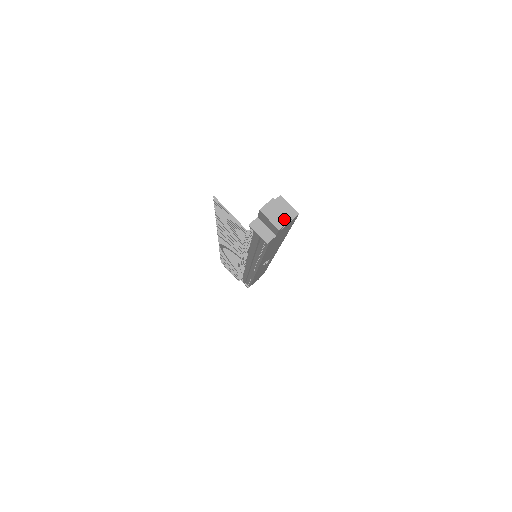
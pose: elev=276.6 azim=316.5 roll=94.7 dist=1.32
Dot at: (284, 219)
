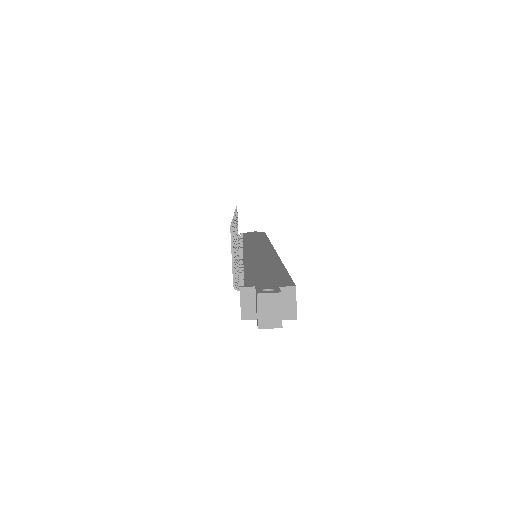
Dot at: (273, 322)
